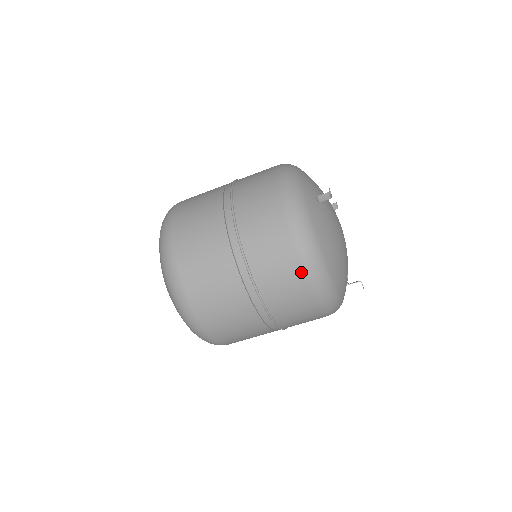
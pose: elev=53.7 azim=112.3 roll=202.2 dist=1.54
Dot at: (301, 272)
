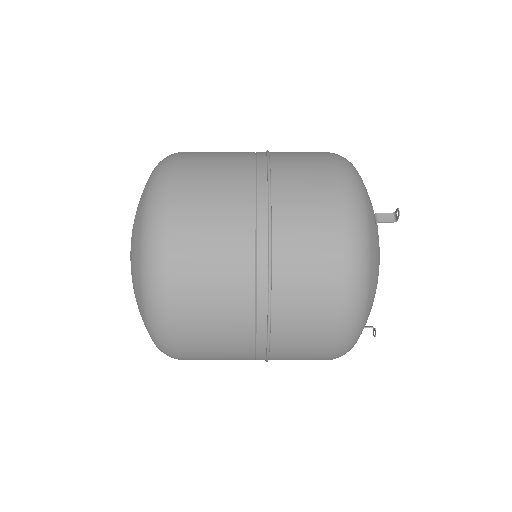
Dot at: (337, 308)
